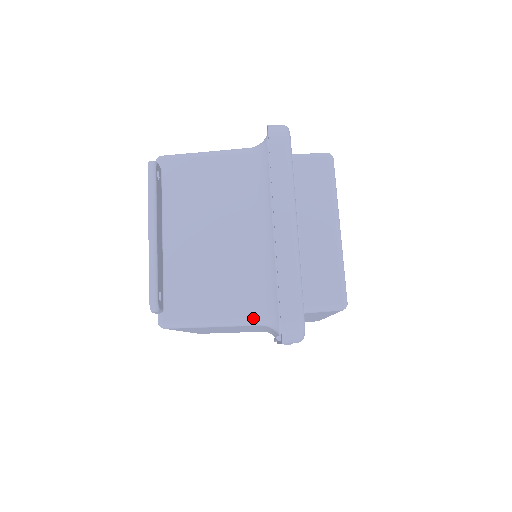
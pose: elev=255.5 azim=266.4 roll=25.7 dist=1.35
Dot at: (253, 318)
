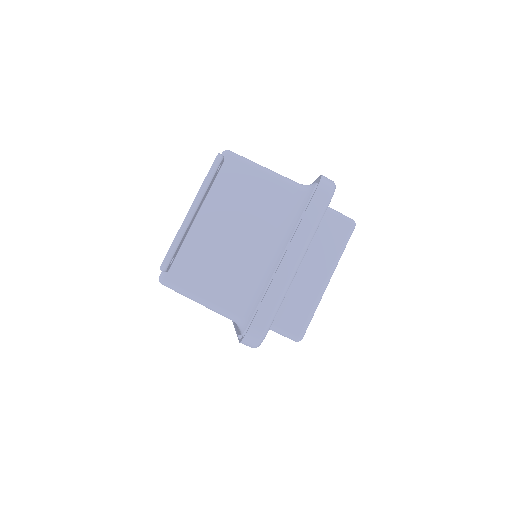
Dot at: (230, 313)
